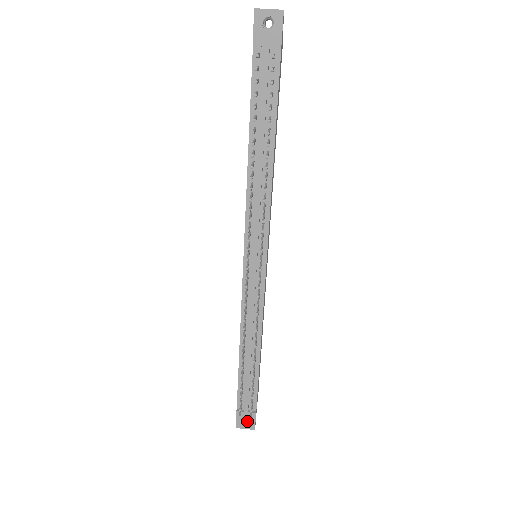
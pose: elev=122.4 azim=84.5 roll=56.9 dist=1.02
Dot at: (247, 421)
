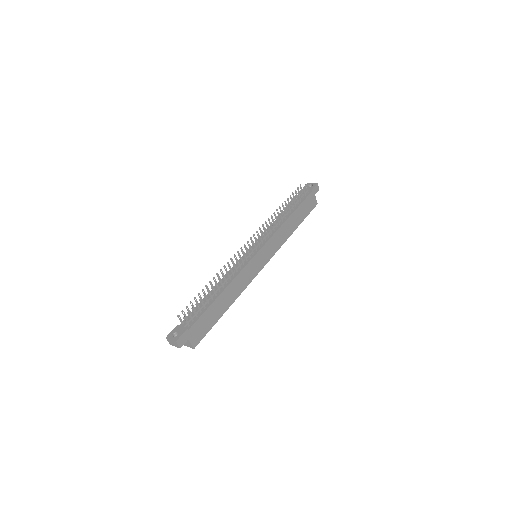
Dot at: (176, 338)
